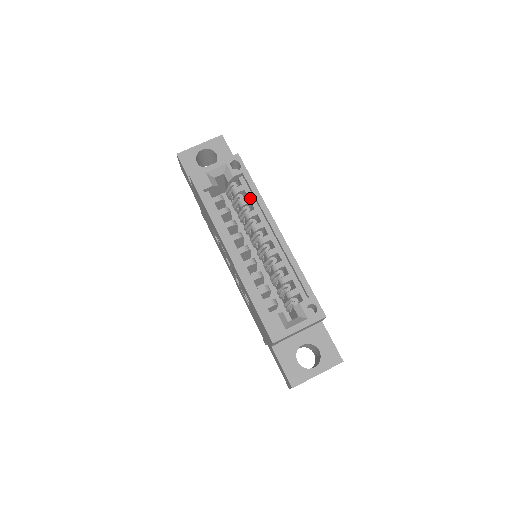
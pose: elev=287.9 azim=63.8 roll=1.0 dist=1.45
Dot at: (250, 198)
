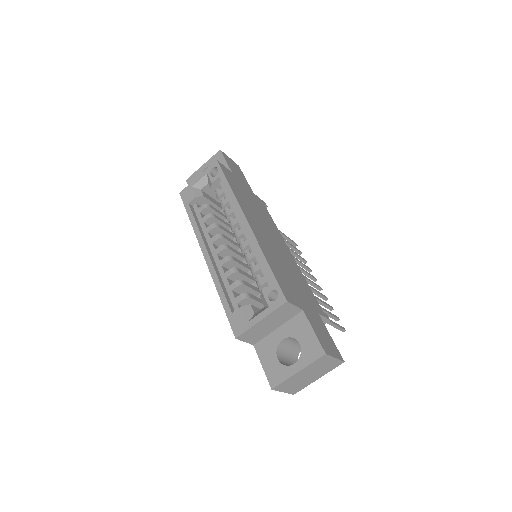
Dot at: (228, 198)
